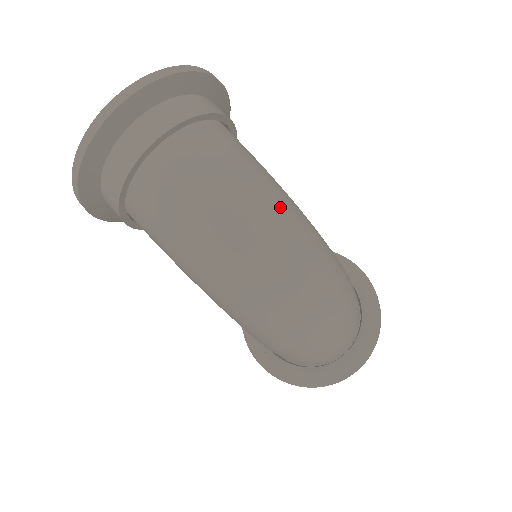
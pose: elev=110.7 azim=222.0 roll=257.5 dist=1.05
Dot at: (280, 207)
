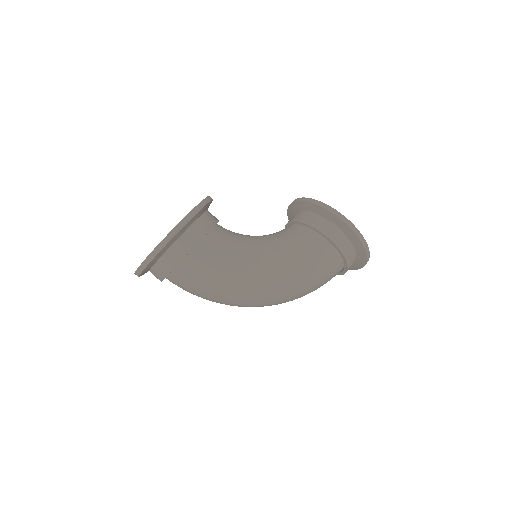
Dot at: (233, 293)
